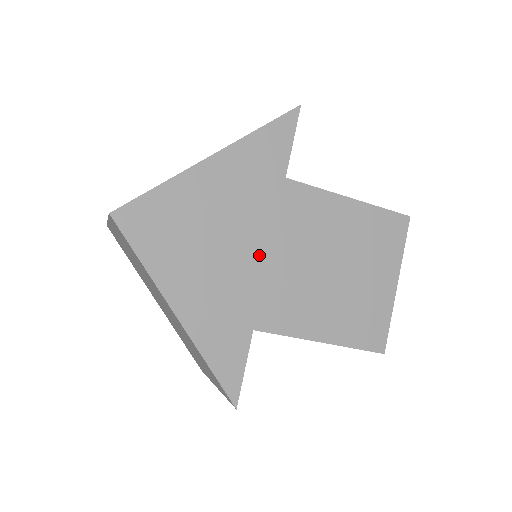
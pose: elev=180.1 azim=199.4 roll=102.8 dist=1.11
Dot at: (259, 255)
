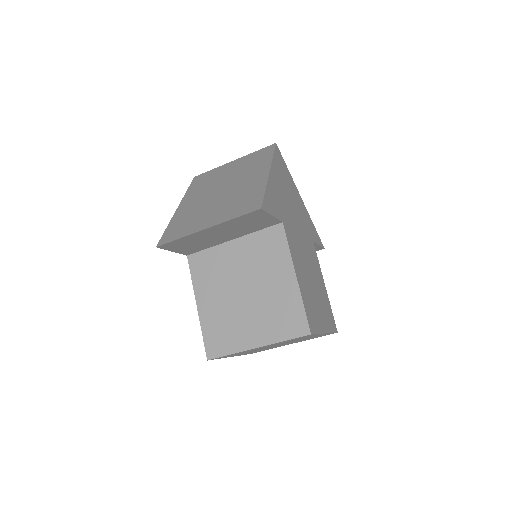
Dot at: (297, 226)
